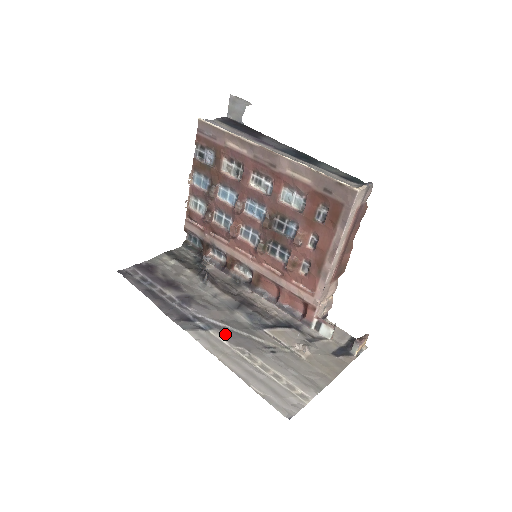
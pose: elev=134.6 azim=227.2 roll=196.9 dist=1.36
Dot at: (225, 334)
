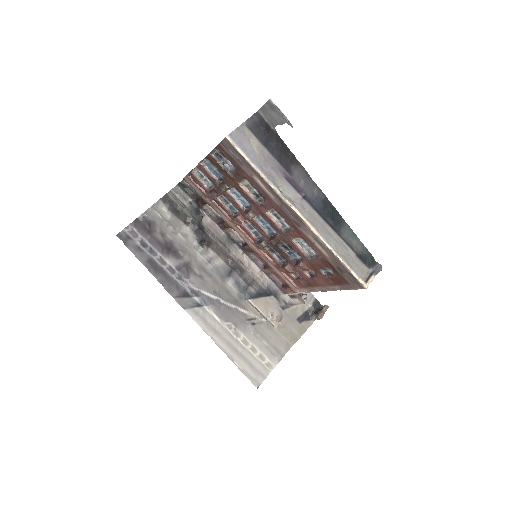
Dot at: (217, 309)
